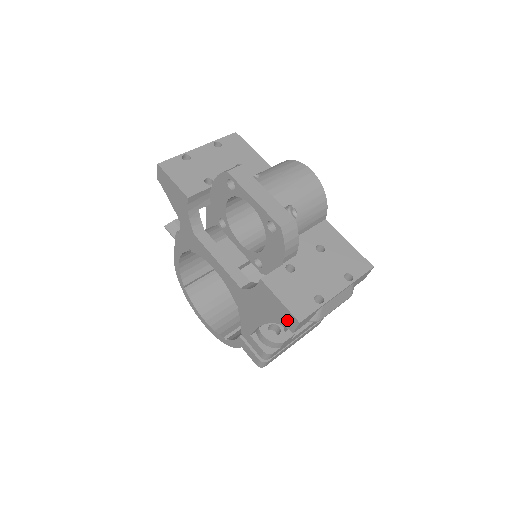
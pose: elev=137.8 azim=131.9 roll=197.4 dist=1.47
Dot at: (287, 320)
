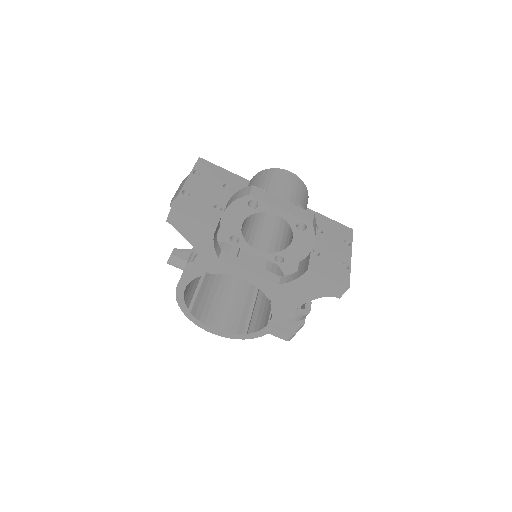
Dot at: (335, 291)
